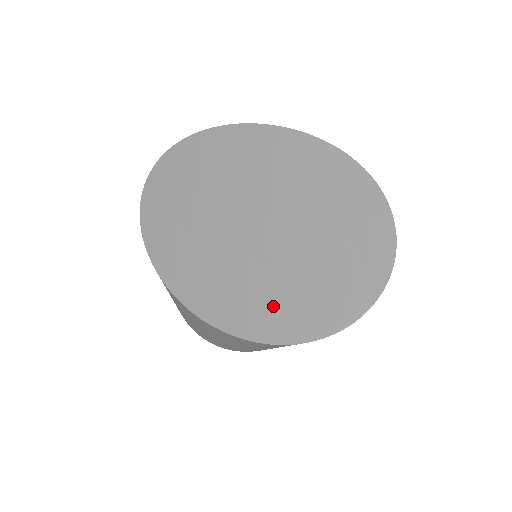
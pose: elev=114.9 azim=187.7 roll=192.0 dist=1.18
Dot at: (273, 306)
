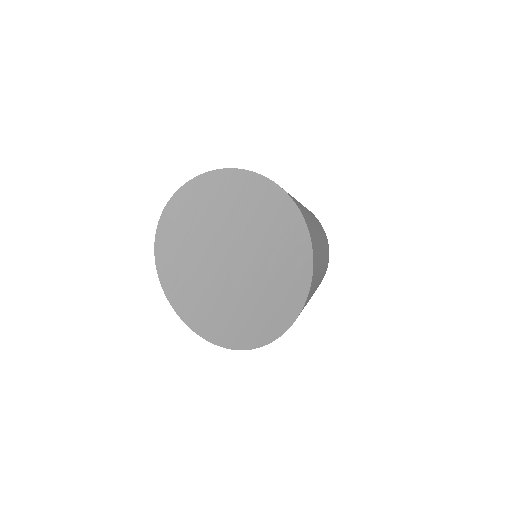
Dot at: (196, 305)
